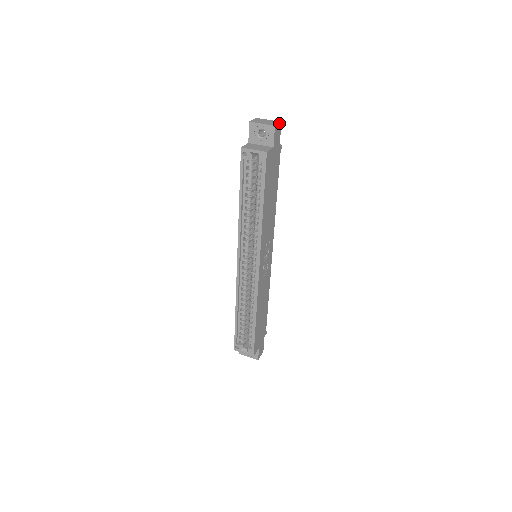
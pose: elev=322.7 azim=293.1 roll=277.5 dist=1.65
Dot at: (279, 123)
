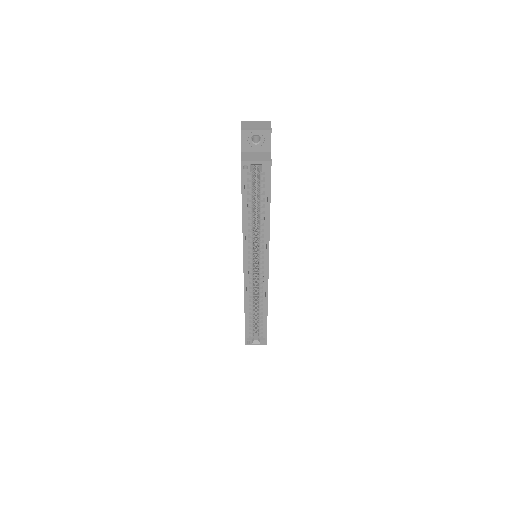
Dot at: occluded
